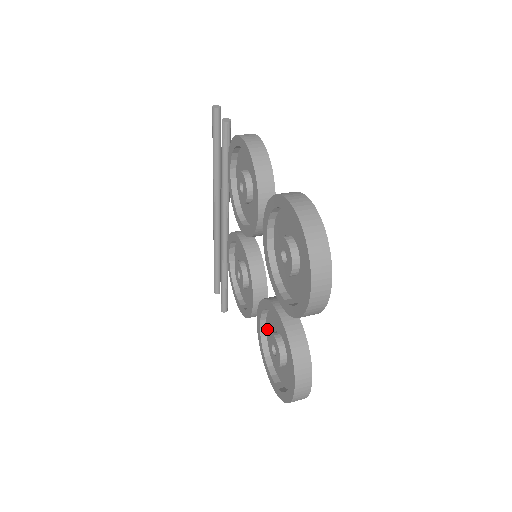
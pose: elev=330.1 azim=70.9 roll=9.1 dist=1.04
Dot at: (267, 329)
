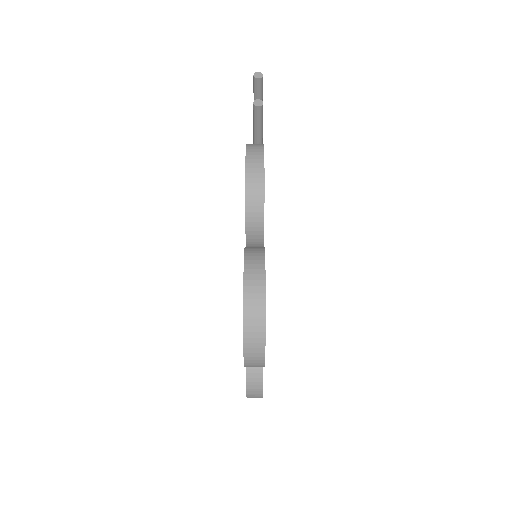
Dot at: occluded
